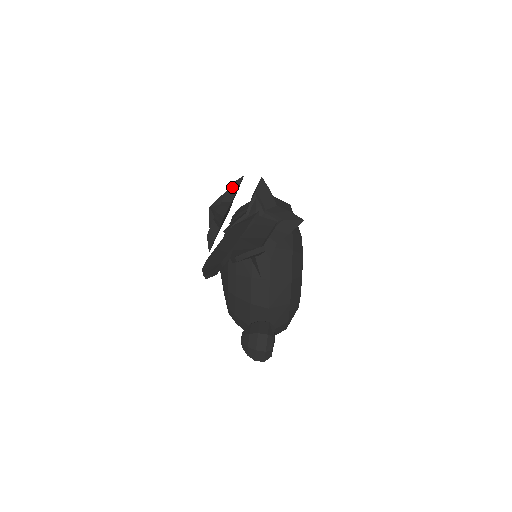
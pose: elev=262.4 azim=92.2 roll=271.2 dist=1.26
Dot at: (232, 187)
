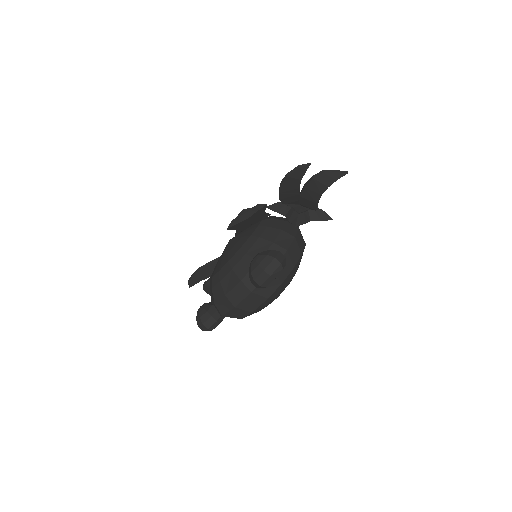
Dot at: occluded
